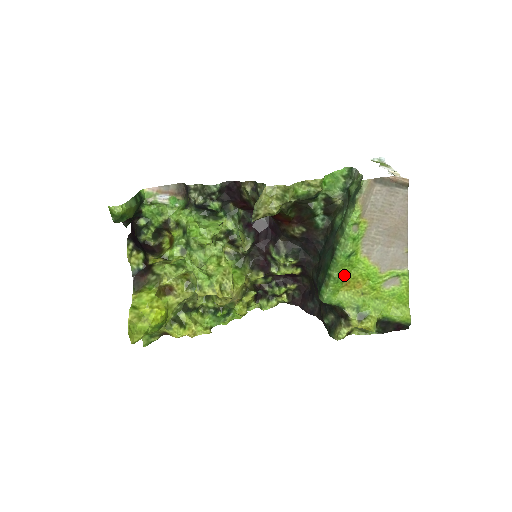
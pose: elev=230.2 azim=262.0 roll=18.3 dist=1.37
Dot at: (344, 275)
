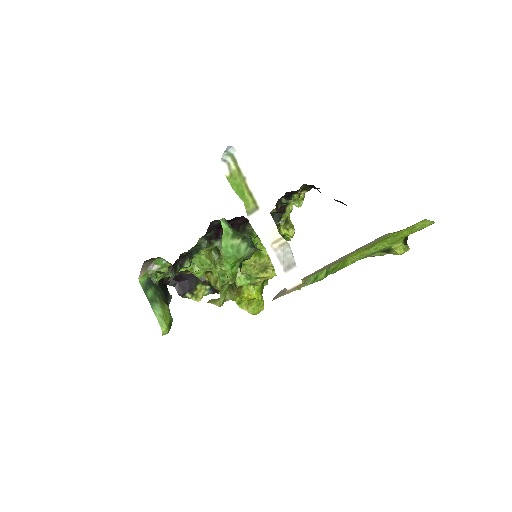
Dot at: (338, 265)
